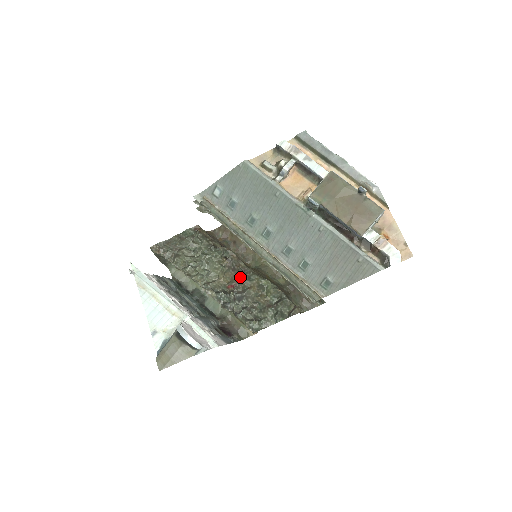
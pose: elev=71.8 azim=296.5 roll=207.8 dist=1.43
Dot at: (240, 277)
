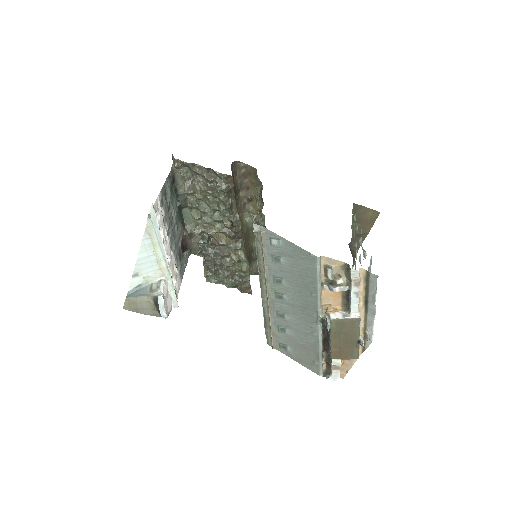
Dot at: (230, 240)
